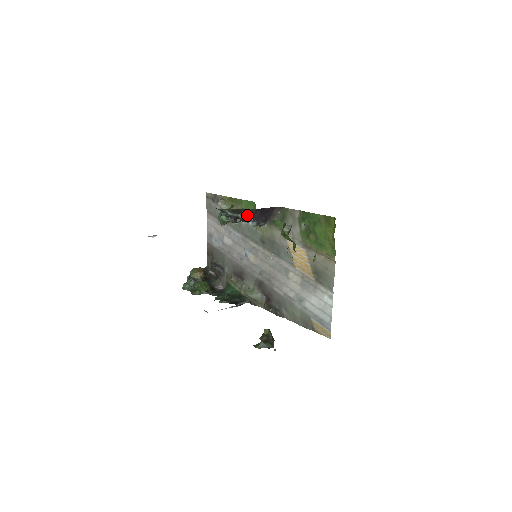
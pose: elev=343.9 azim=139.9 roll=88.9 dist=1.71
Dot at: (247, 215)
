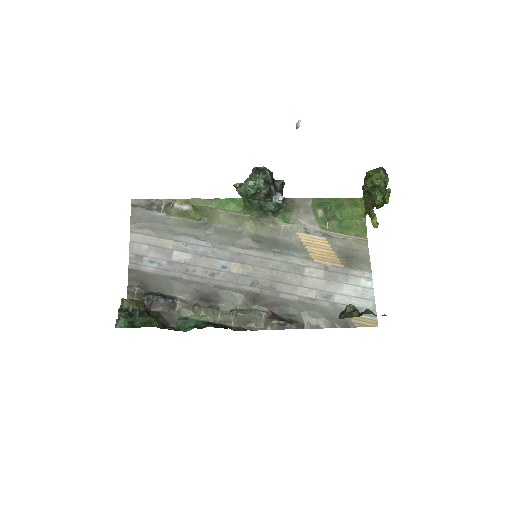
Dot at: (276, 188)
